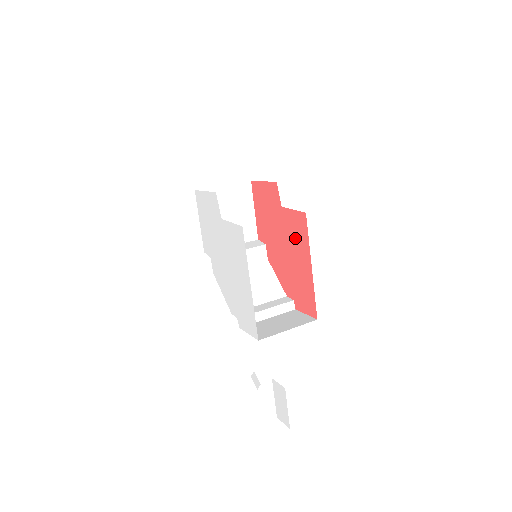
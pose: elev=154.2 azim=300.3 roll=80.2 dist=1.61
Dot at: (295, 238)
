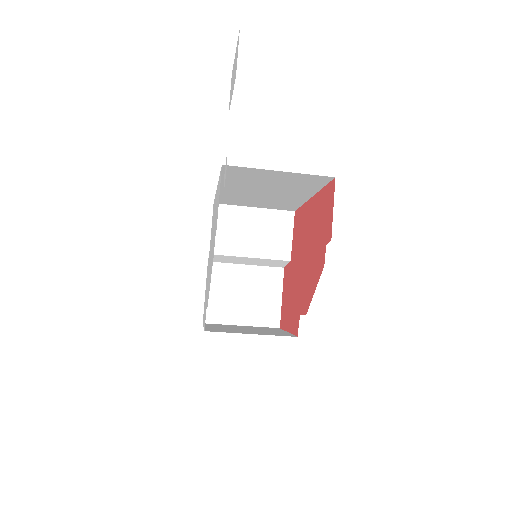
Dot at: (300, 234)
